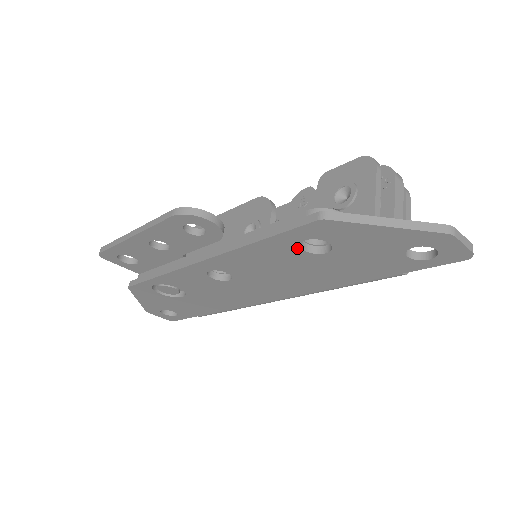
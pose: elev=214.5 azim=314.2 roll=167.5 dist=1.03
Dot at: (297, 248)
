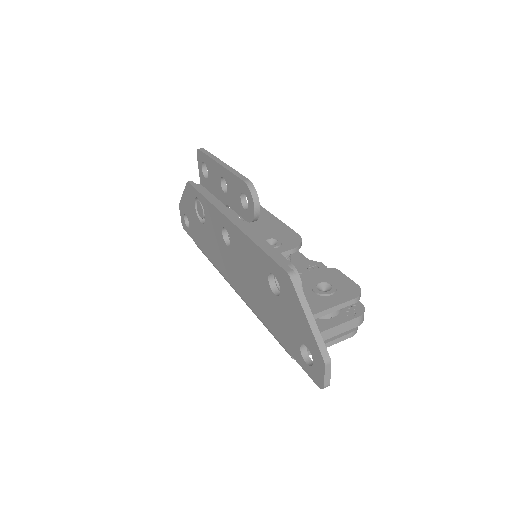
Dot at: (267, 273)
